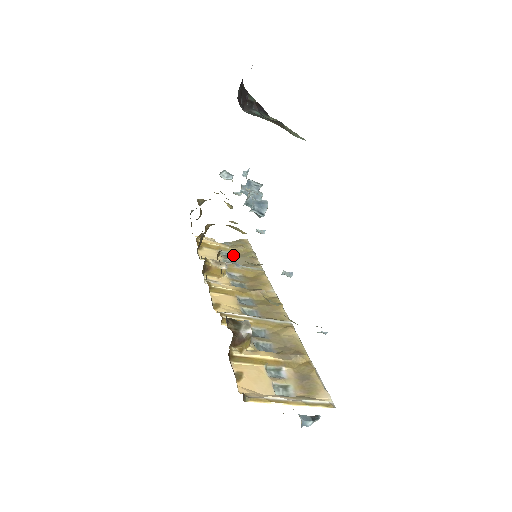
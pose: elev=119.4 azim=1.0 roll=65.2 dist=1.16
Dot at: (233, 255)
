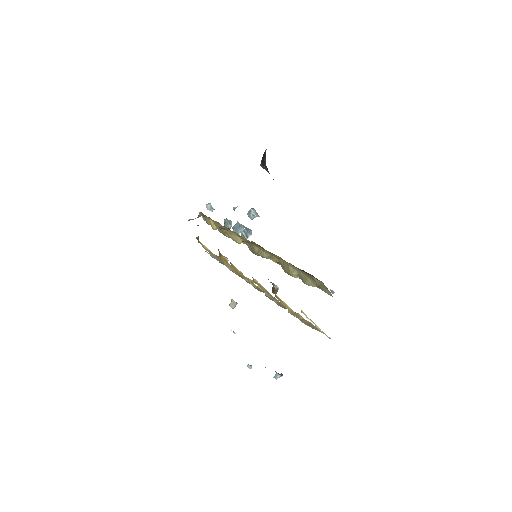
Dot at: occluded
